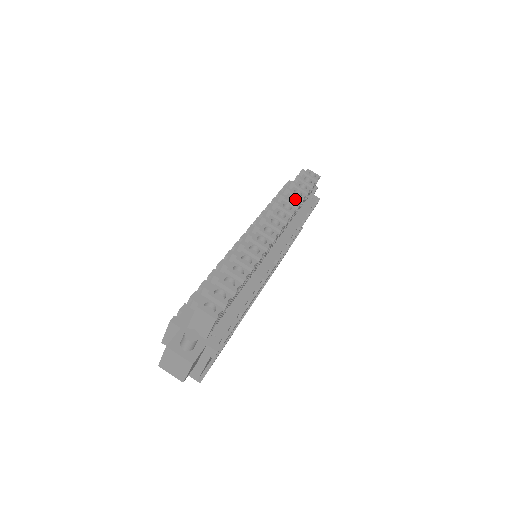
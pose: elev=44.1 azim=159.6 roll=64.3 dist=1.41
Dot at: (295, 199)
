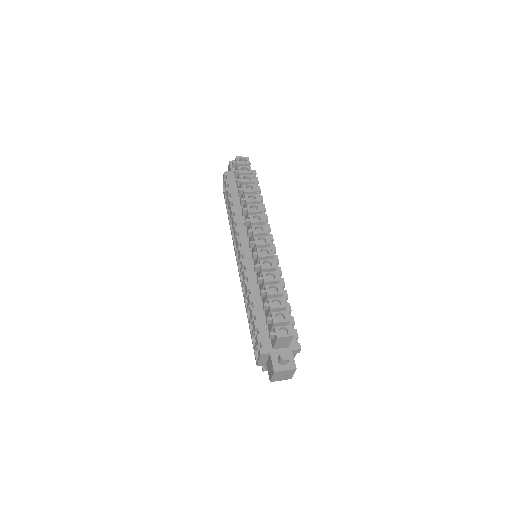
Dot at: (252, 195)
